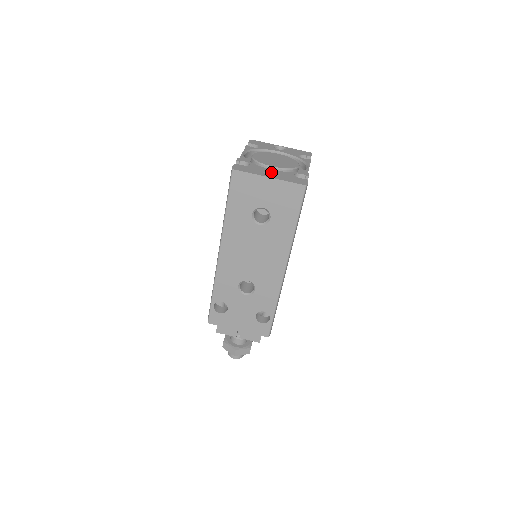
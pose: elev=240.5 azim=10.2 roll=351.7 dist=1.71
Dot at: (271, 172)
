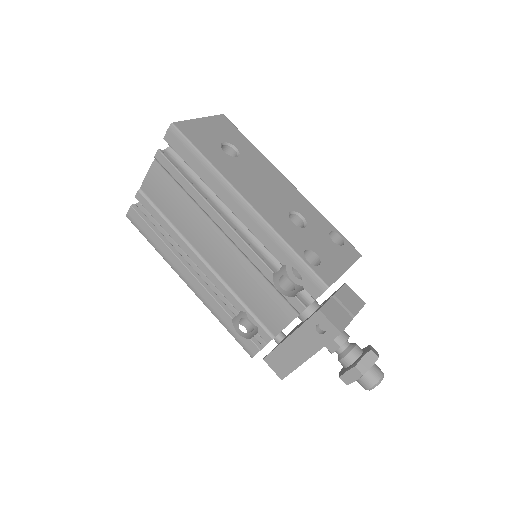
Dot at: occluded
